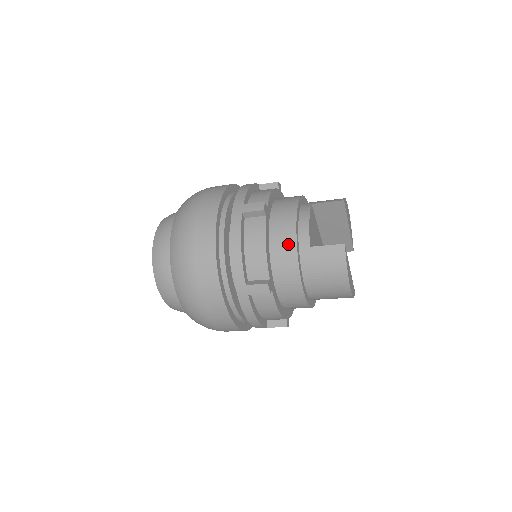
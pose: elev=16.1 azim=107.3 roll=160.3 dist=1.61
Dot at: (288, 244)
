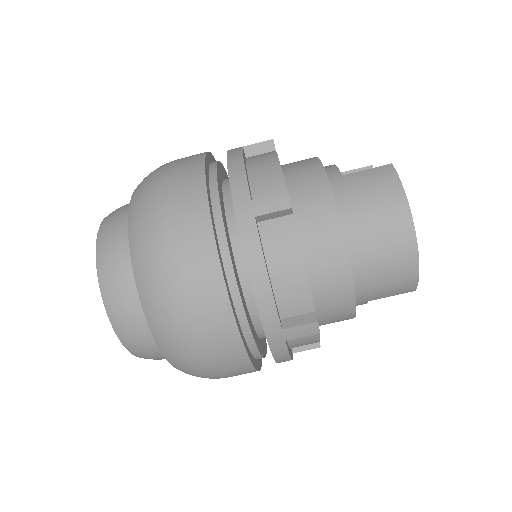
Dot at: (311, 169)
